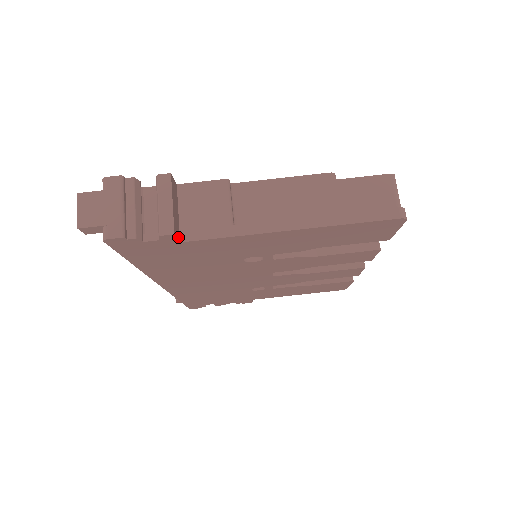
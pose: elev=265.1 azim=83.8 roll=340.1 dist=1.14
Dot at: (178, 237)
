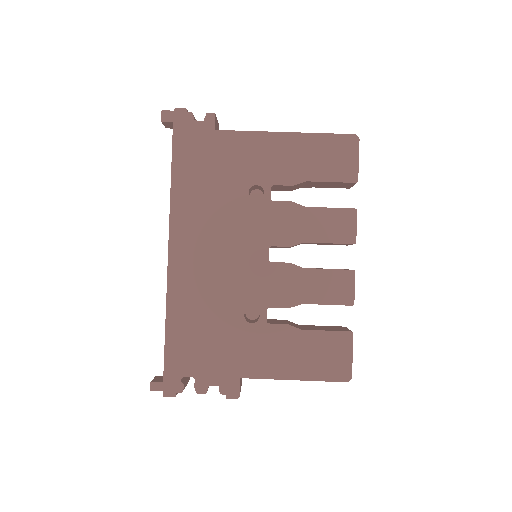
Dot at: (215, 126)
